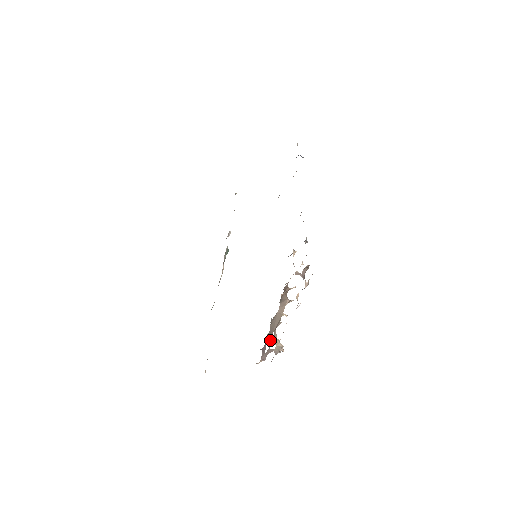
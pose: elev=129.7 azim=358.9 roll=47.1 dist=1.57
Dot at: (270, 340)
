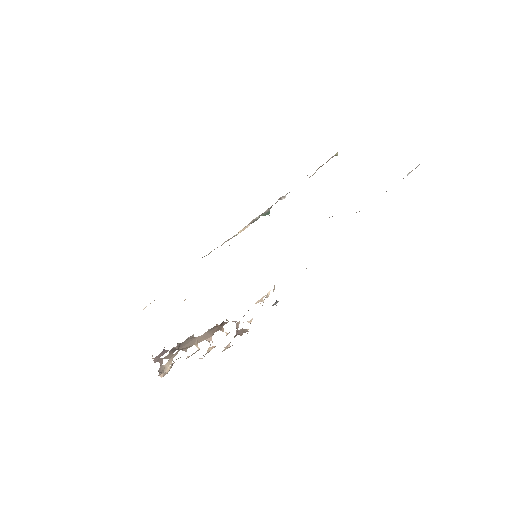
Dot at: (171, 352)
